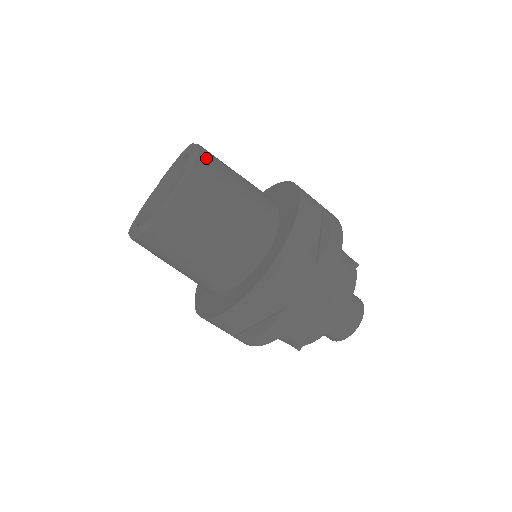
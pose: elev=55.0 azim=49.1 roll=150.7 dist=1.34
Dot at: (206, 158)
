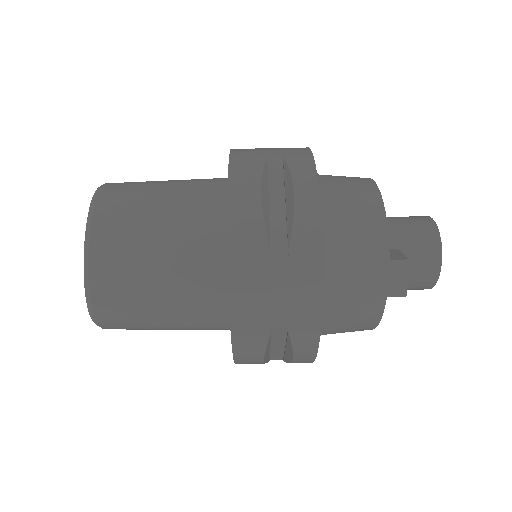
Dot at: occluded
